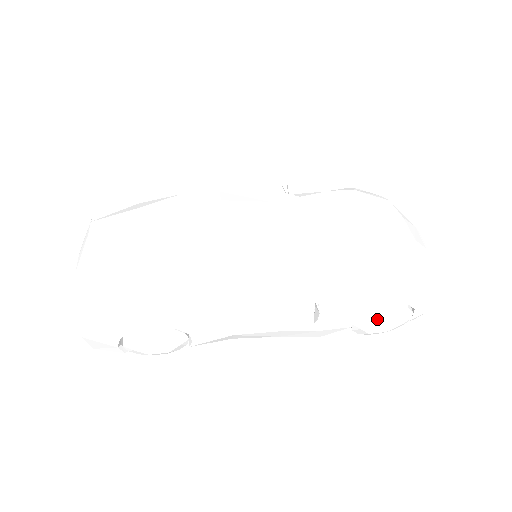
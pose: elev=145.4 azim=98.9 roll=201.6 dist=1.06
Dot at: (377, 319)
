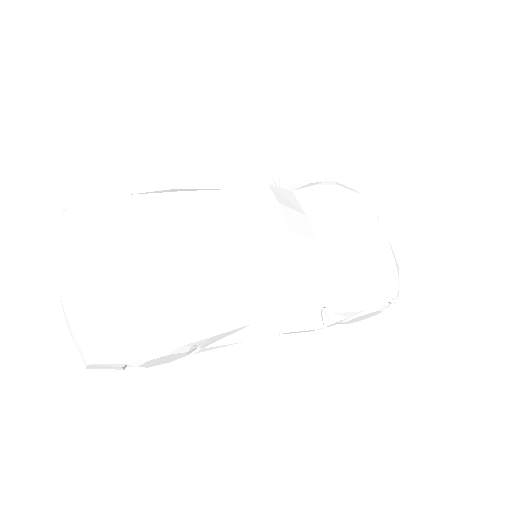
Dot at: (363, 315)
